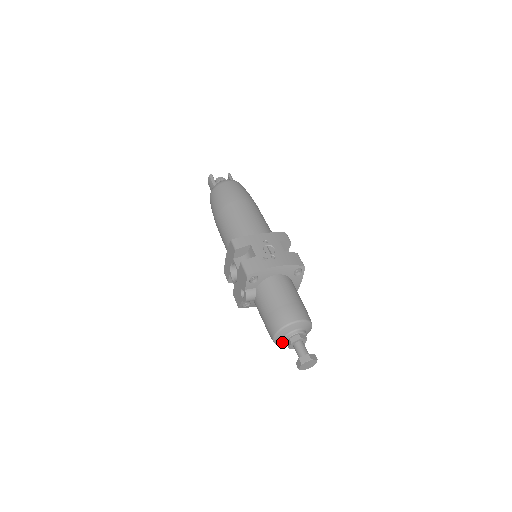
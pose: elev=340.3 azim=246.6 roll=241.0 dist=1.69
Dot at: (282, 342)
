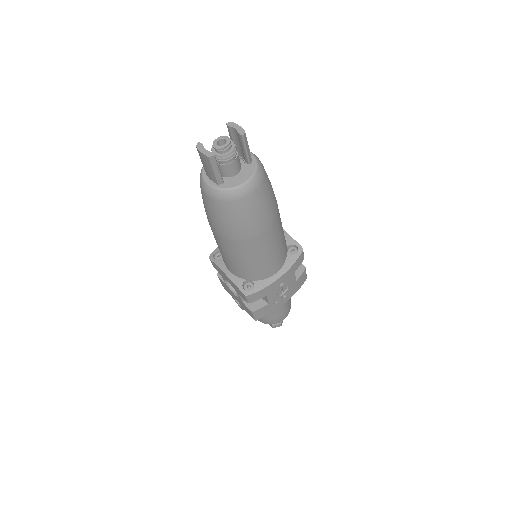
Dot at: occluded
